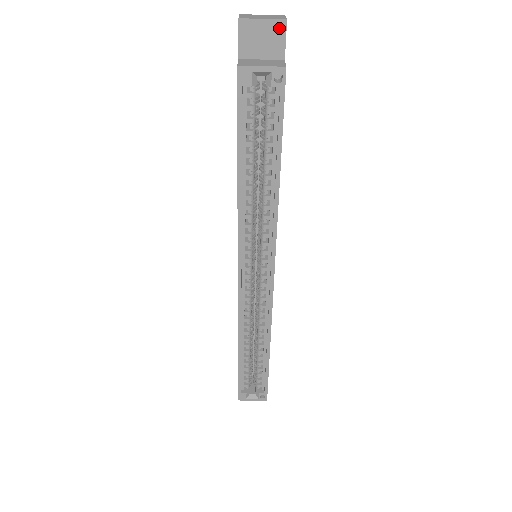
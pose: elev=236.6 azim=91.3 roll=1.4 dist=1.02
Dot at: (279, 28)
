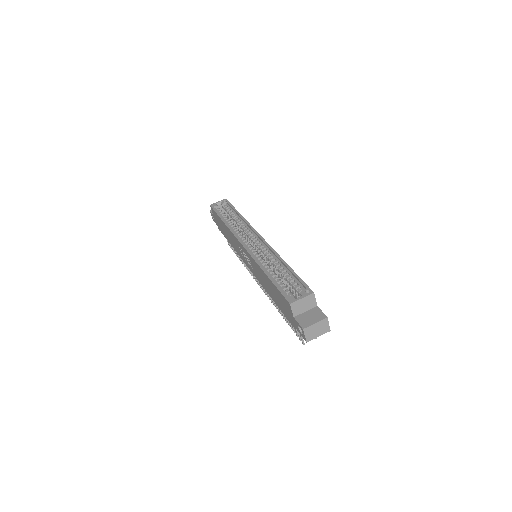
Dot at: occluded
